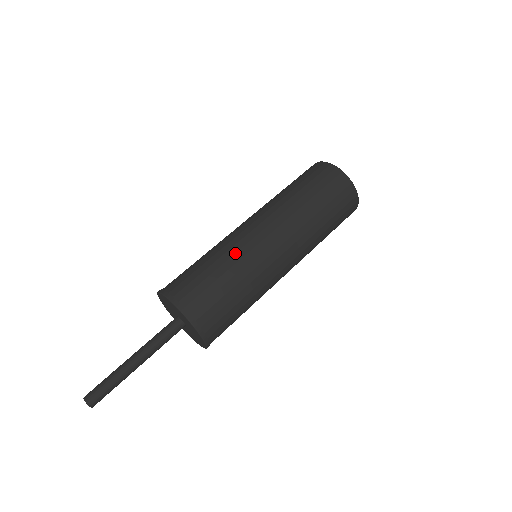
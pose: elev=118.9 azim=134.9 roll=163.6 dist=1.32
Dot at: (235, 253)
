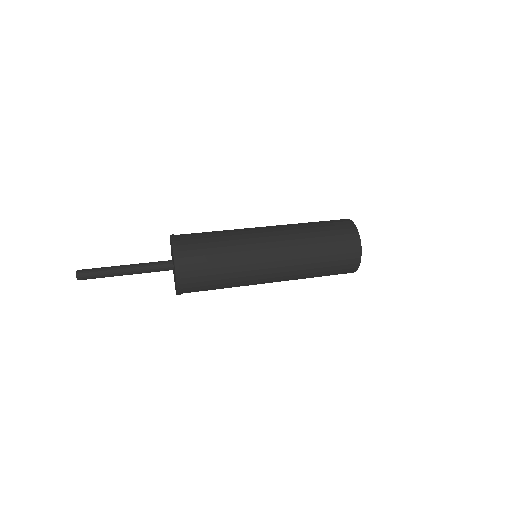
Dot at: occluded
